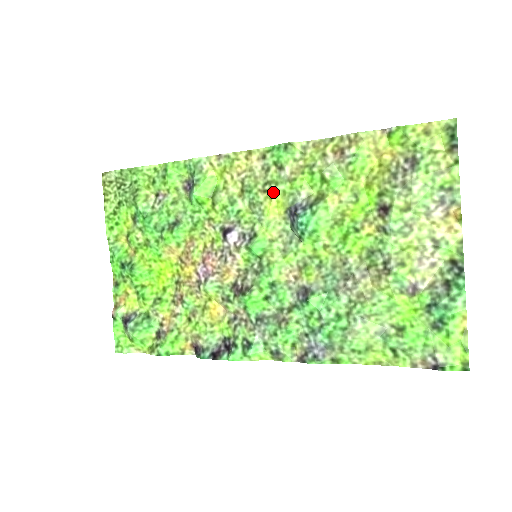
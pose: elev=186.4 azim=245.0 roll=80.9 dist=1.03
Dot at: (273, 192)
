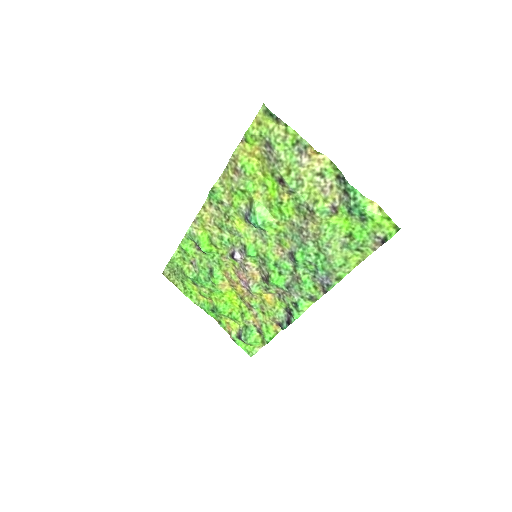
Dot at: (231, 217)
